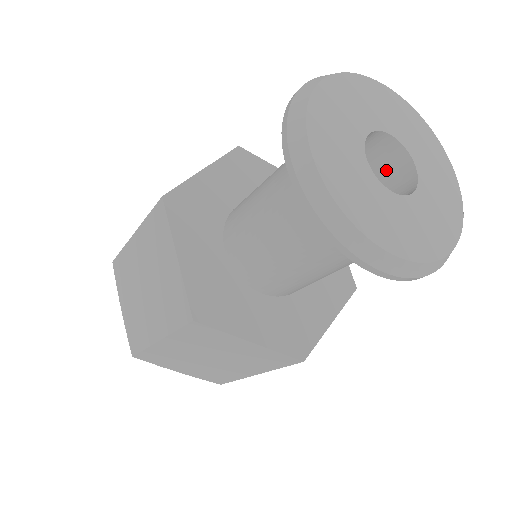
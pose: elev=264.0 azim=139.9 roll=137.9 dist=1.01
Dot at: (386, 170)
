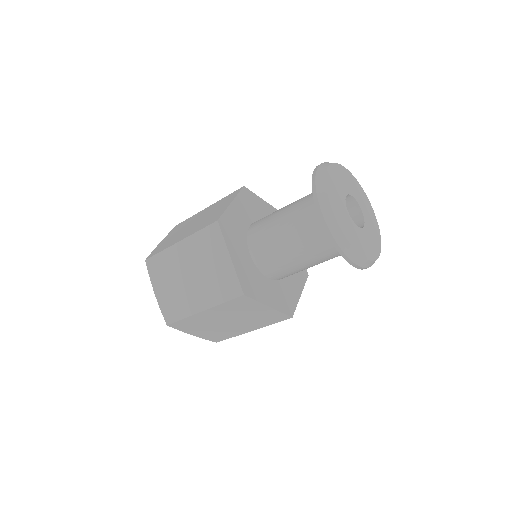
Dot at: occluded
